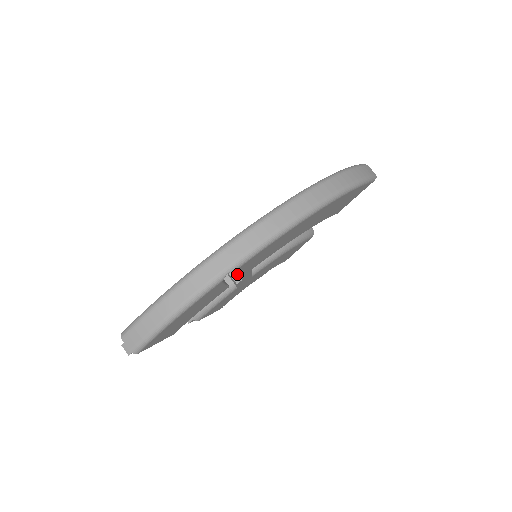
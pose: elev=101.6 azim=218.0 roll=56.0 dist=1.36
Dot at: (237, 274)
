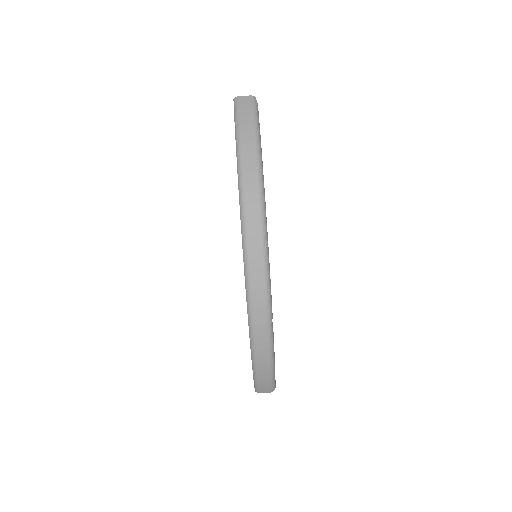
Dot at: occluded
